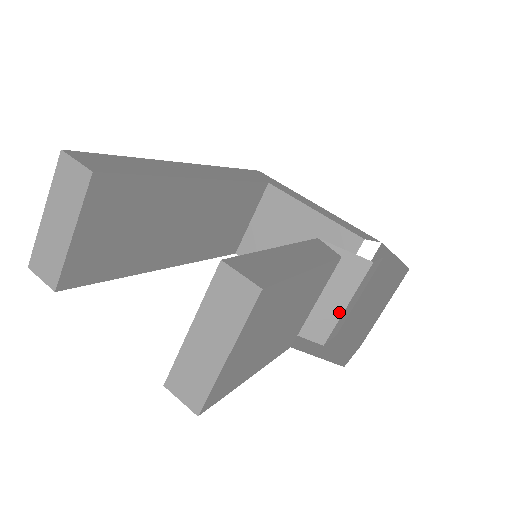
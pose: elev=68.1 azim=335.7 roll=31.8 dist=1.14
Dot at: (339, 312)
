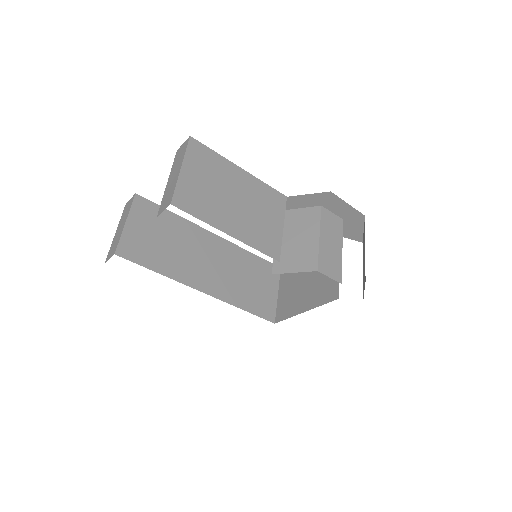
Dot at: (316, 244)
